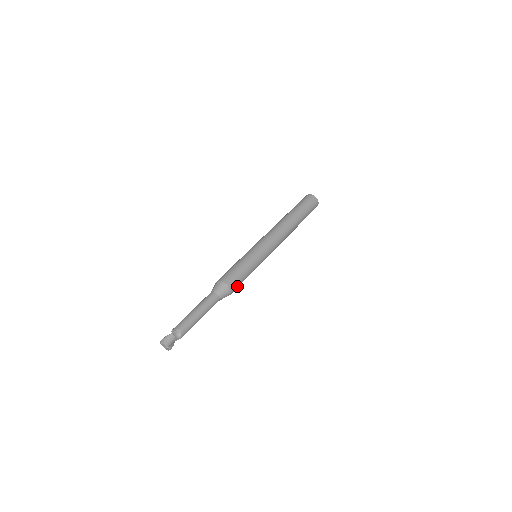
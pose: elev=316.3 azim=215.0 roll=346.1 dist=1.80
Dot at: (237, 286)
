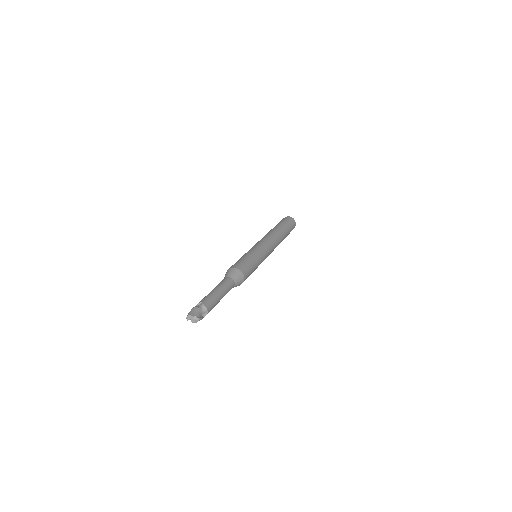
Dot at: (246, 269)
